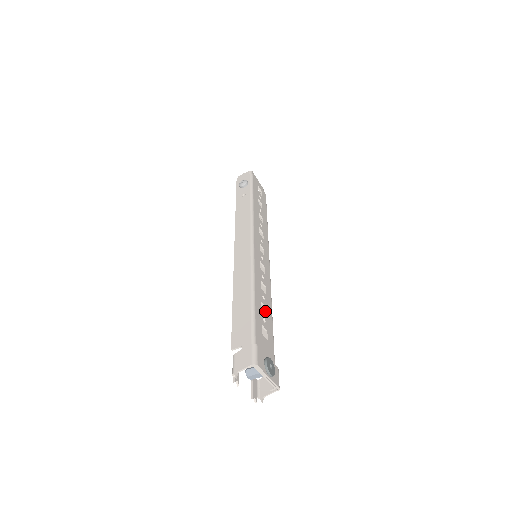
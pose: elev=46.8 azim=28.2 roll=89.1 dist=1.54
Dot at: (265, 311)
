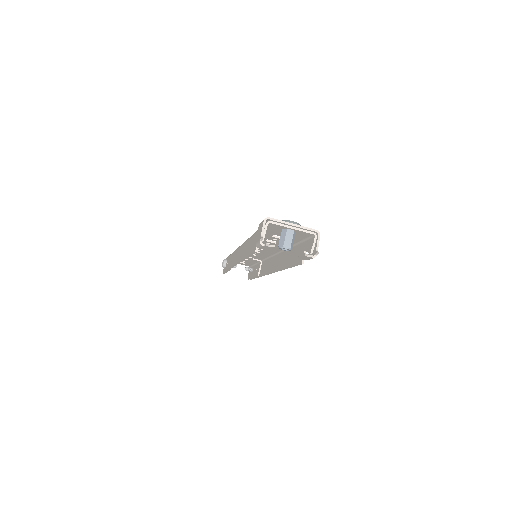
Dot at: (277, 243)
